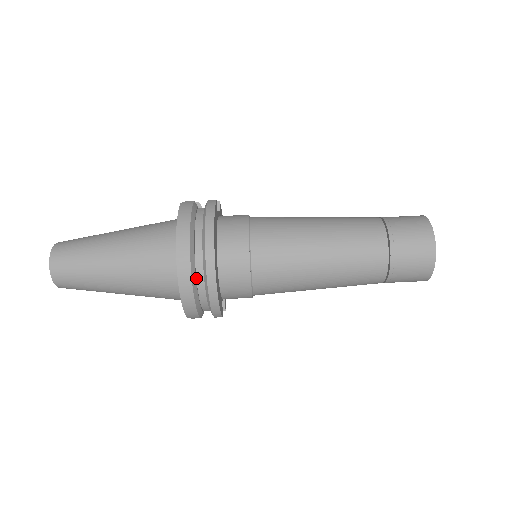
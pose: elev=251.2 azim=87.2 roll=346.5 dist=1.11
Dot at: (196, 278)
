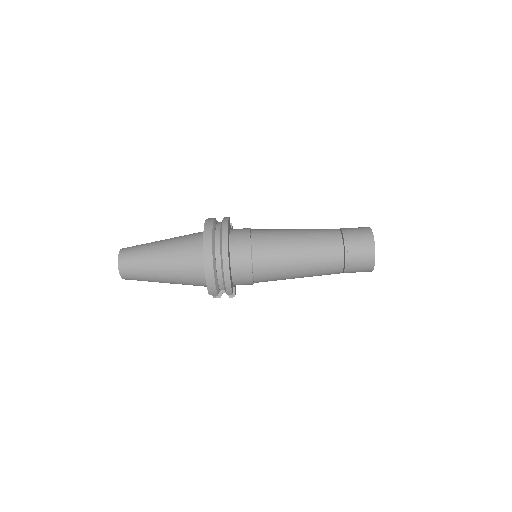
Dot at: (215, 259)
